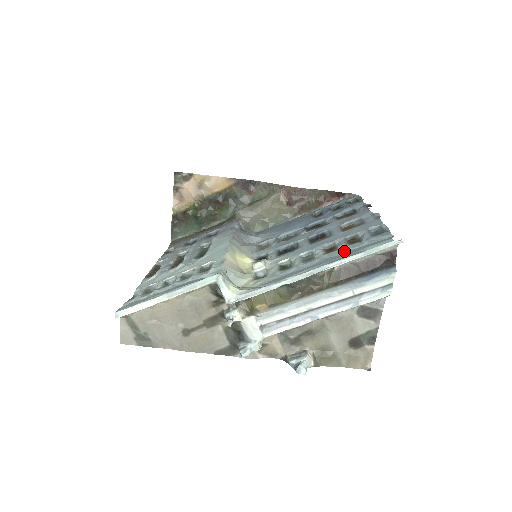
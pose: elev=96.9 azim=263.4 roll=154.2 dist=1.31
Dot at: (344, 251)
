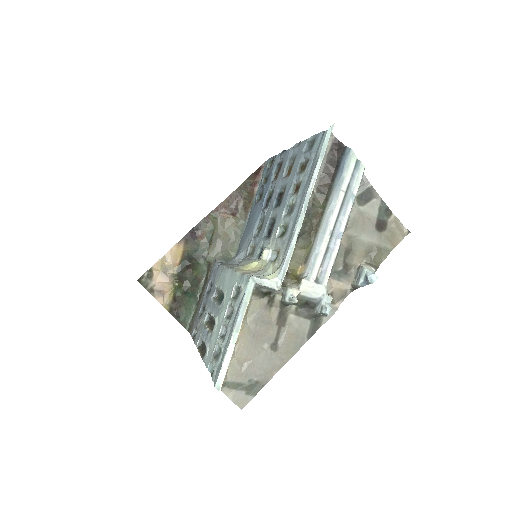
Dot at: (307, 175)
